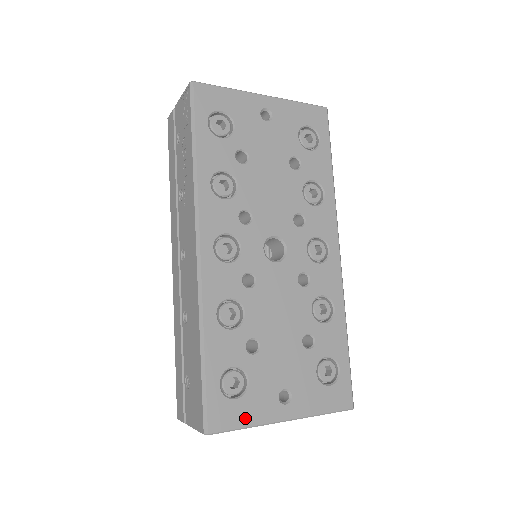
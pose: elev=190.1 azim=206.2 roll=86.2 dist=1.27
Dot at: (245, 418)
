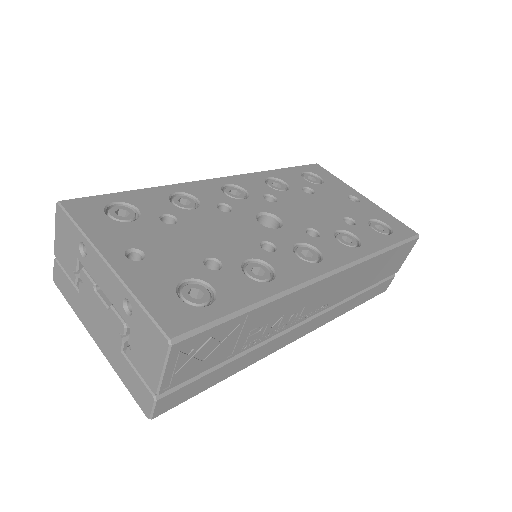
Dot at: (90, 225)
